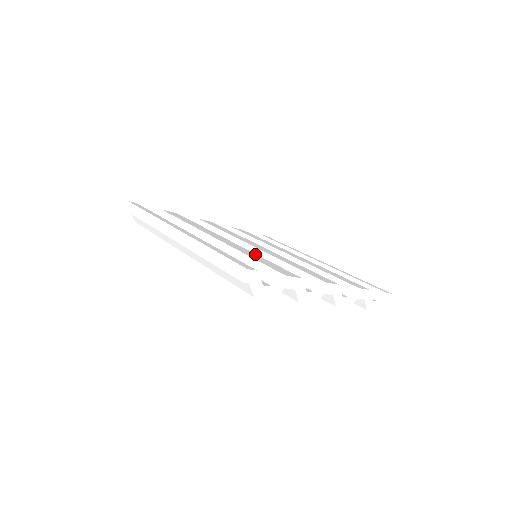
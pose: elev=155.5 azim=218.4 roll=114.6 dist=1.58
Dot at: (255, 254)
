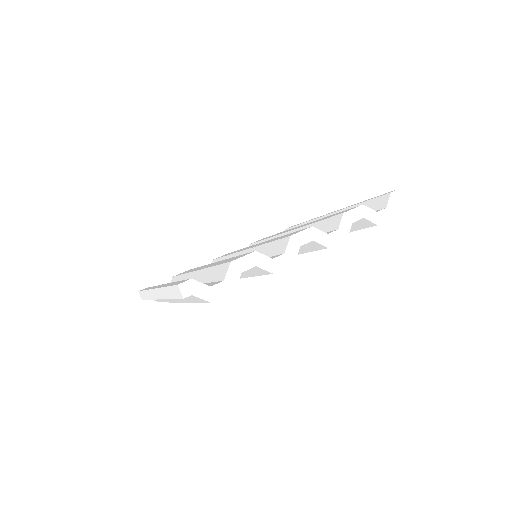
Dot at: occluded
